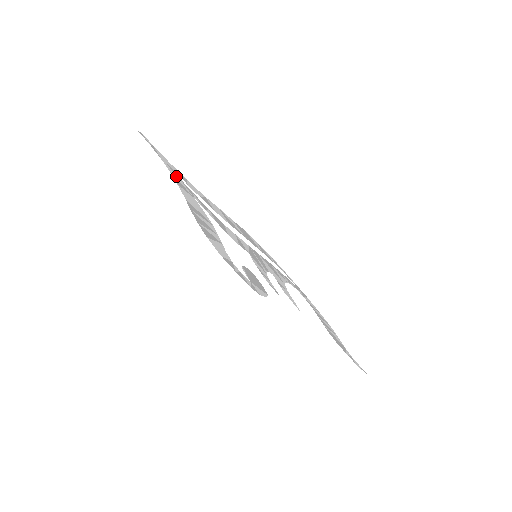
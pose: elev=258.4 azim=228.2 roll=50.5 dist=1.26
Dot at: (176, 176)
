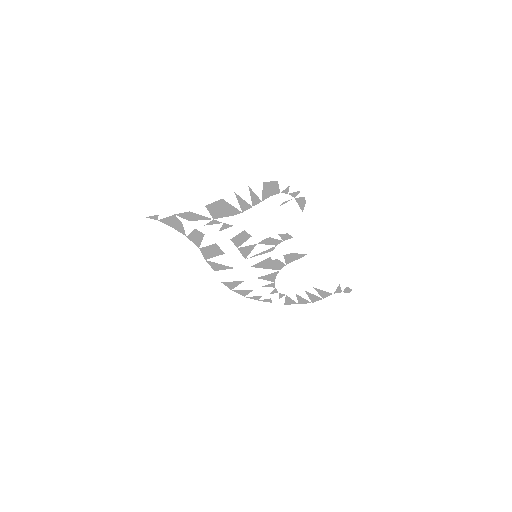
Dot at: (191, 218)
